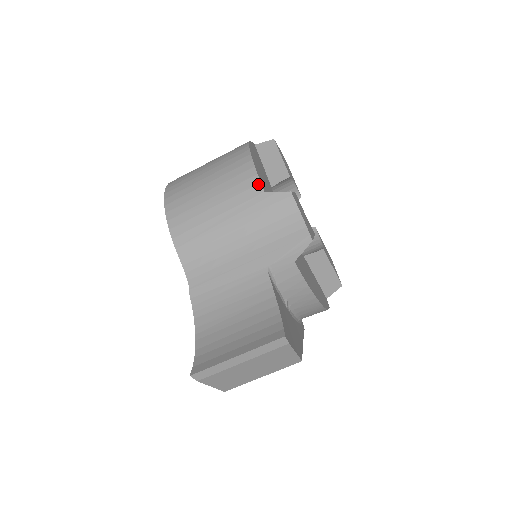
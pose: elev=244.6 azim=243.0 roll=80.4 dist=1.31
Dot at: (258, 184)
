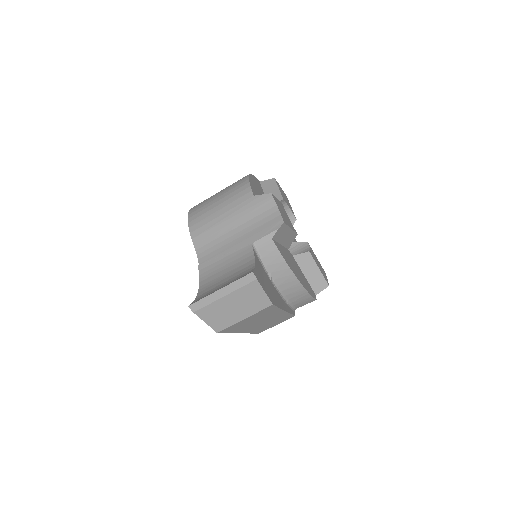
Dot at: (250, 192)
